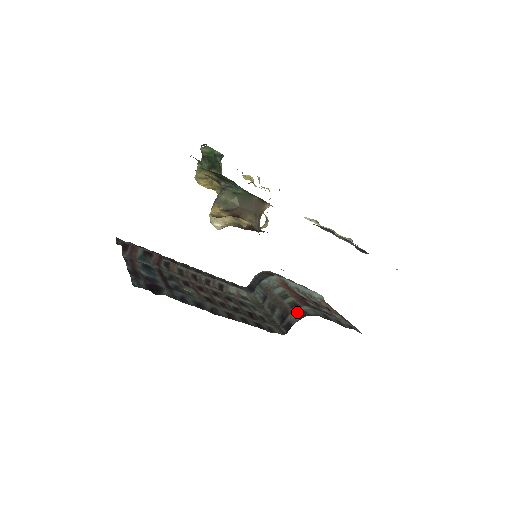
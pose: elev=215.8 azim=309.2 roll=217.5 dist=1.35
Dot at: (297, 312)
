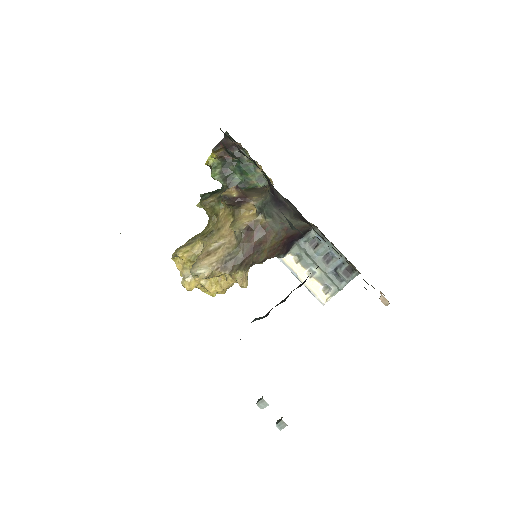
Dot at: occluded
